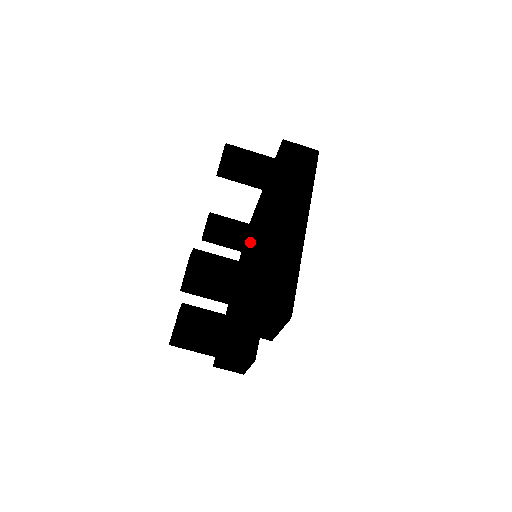
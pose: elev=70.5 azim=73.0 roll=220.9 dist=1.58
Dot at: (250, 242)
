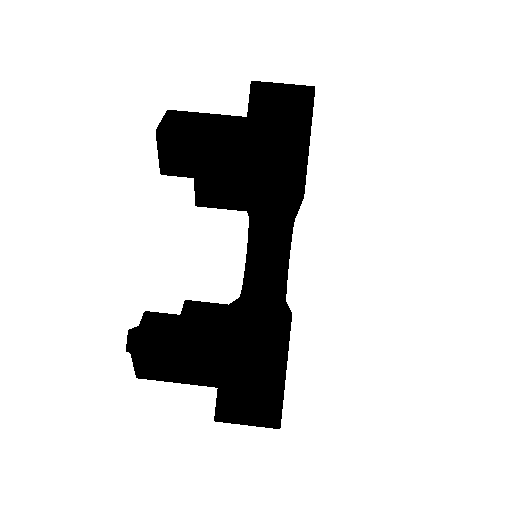
Dot at: (245, 275)
